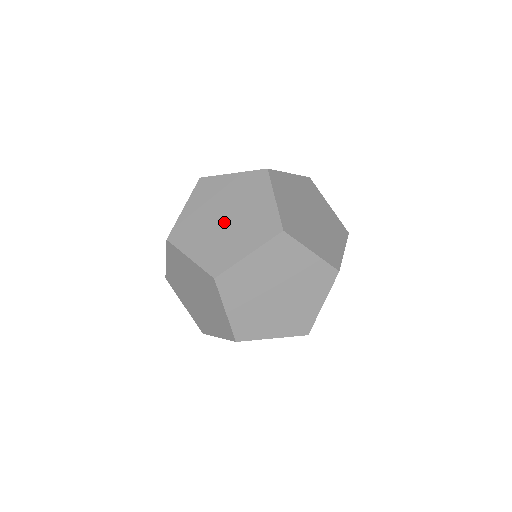
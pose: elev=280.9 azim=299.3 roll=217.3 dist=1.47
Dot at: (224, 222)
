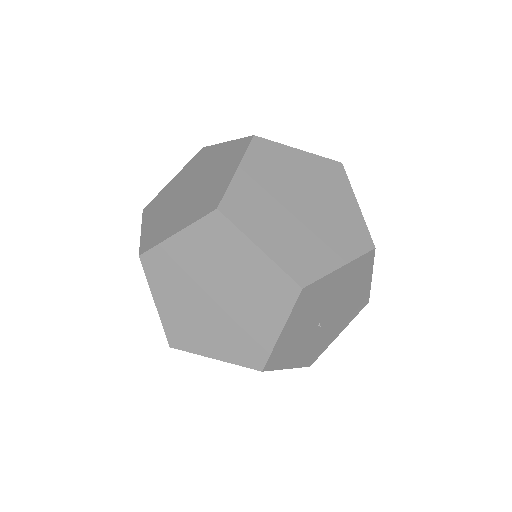
Dot at: (185, 195)
